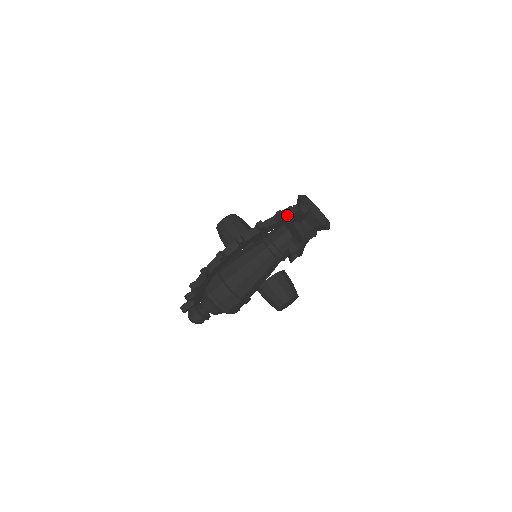
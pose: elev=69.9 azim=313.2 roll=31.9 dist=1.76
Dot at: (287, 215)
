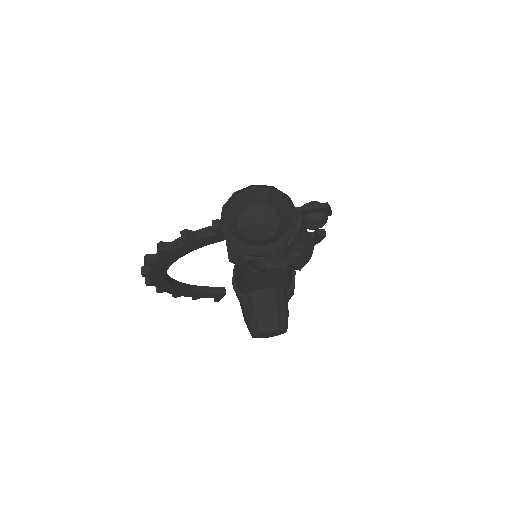
Dot at: (178, 244)
